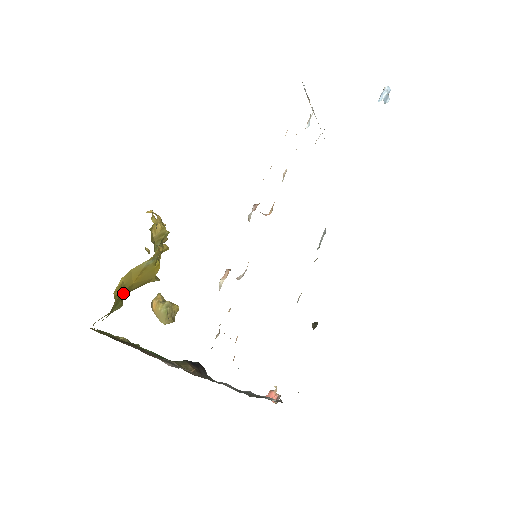
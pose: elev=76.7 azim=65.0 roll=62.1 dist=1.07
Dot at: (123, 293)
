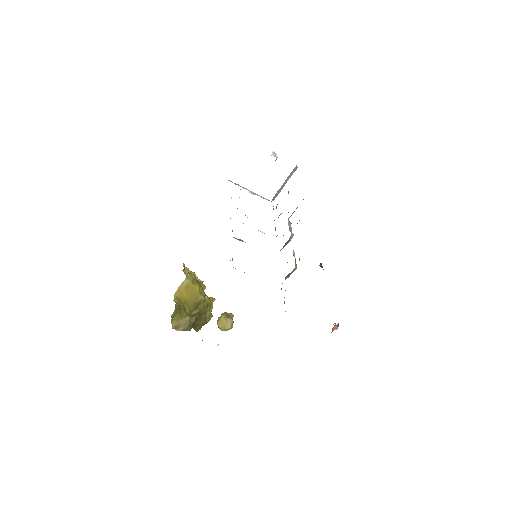
Dot at: (183, 305)
